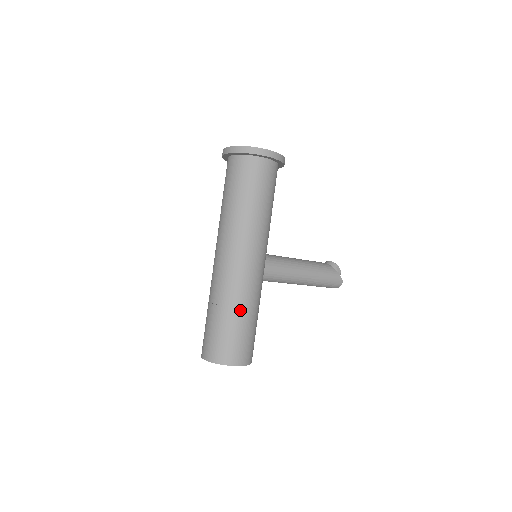
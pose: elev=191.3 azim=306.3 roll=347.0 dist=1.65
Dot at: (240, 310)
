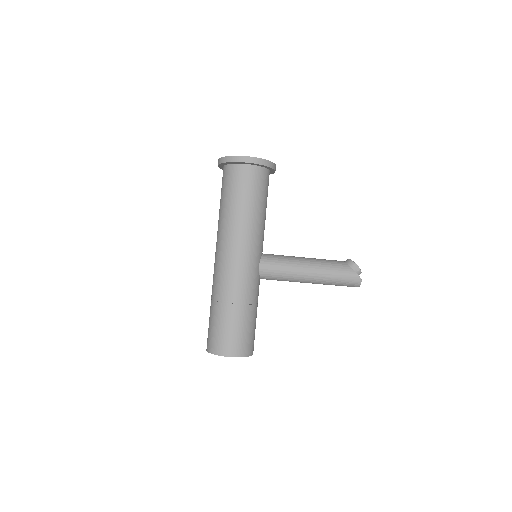
Dot at: (229, 305)
